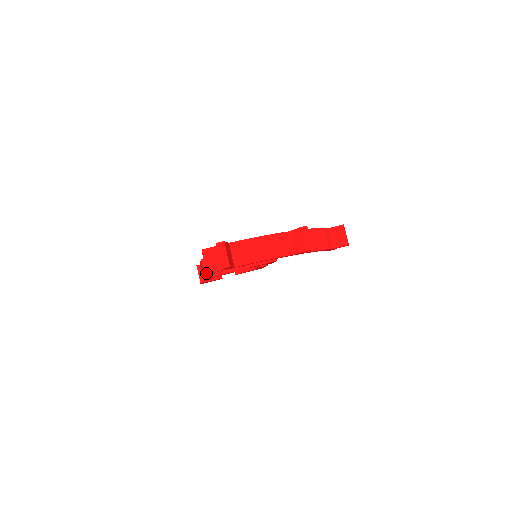
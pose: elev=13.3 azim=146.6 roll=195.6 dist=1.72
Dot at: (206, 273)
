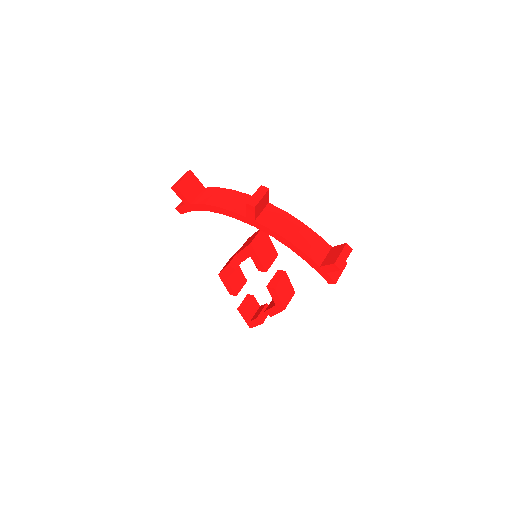
Dot at: occluded
